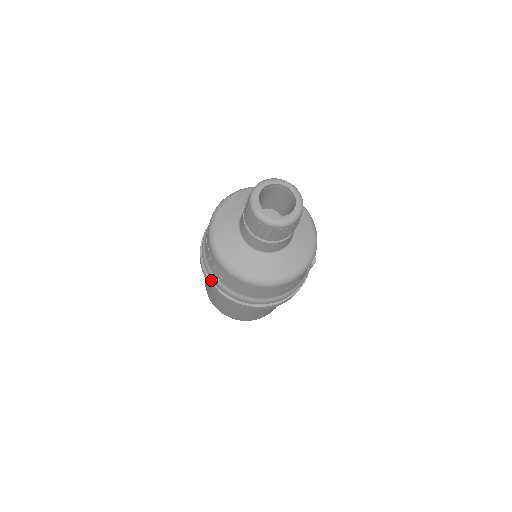
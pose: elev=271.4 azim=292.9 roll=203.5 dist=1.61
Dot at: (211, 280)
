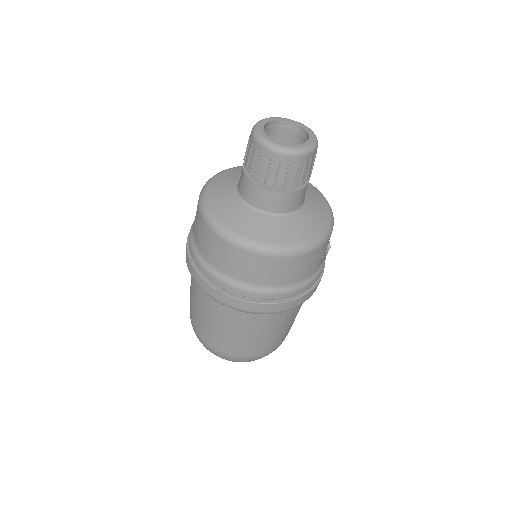
Dot at: (209, 281)
